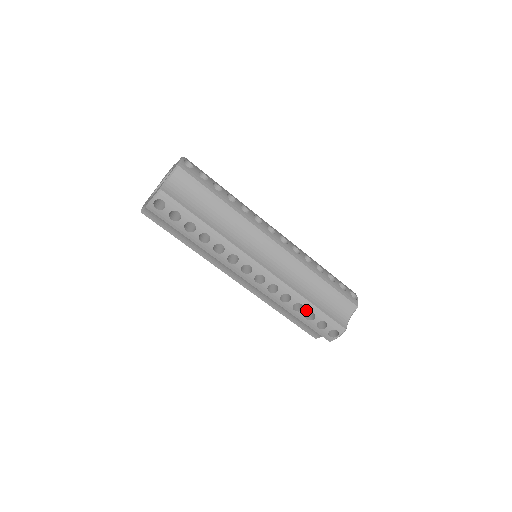
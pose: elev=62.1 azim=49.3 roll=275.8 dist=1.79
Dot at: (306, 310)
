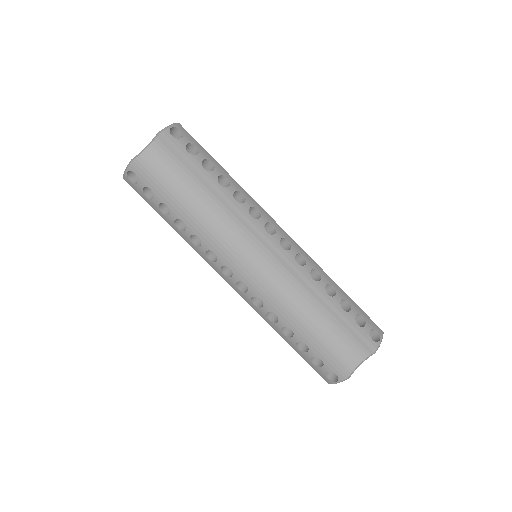
Dot at: (297, 338)
